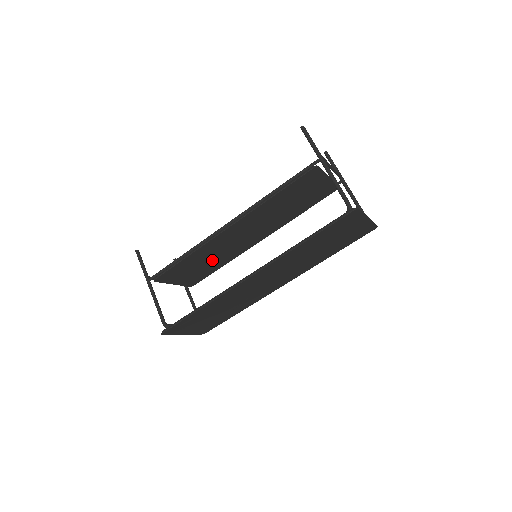
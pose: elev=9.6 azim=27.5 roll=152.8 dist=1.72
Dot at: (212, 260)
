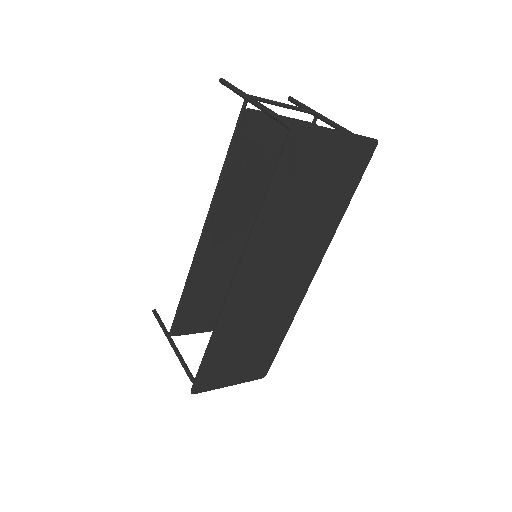
Dot at: (227, 286)
